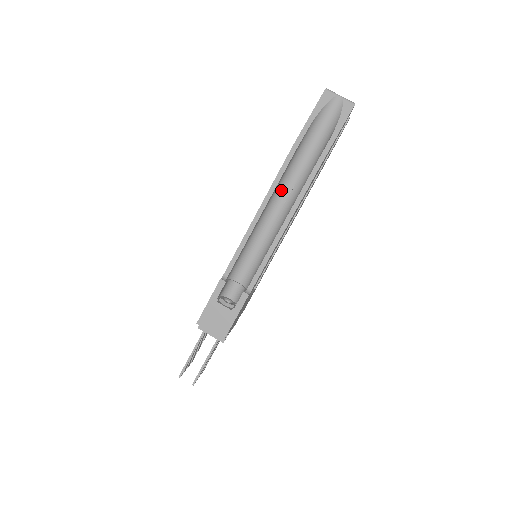
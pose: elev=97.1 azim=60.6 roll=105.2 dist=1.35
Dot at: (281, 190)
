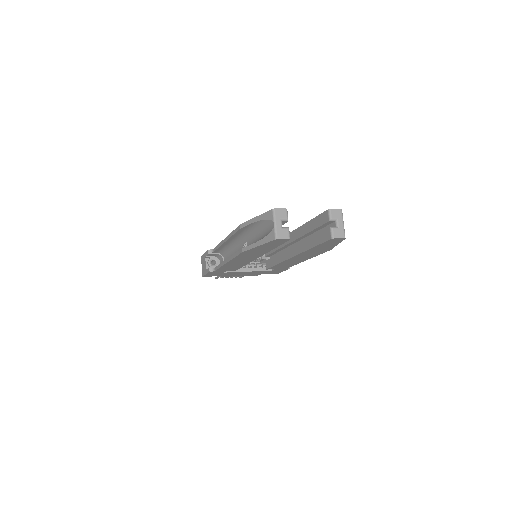
Dot at: (243, 240)
